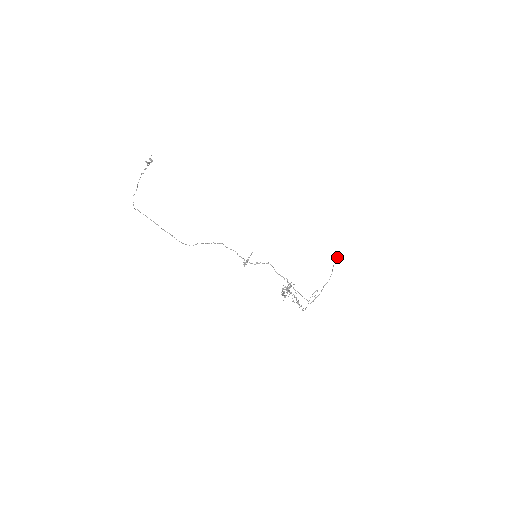
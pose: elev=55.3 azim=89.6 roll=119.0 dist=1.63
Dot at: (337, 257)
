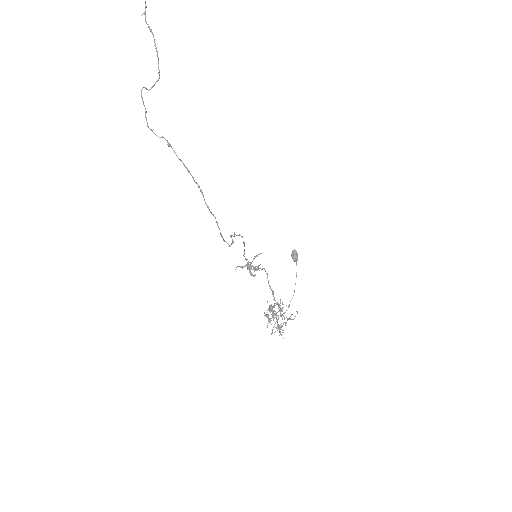
Dot at: occluded
